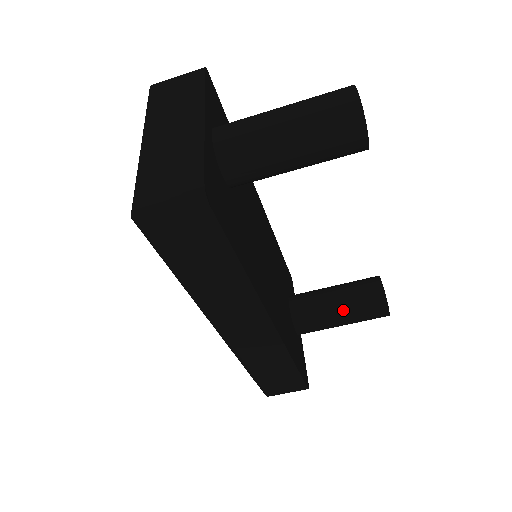
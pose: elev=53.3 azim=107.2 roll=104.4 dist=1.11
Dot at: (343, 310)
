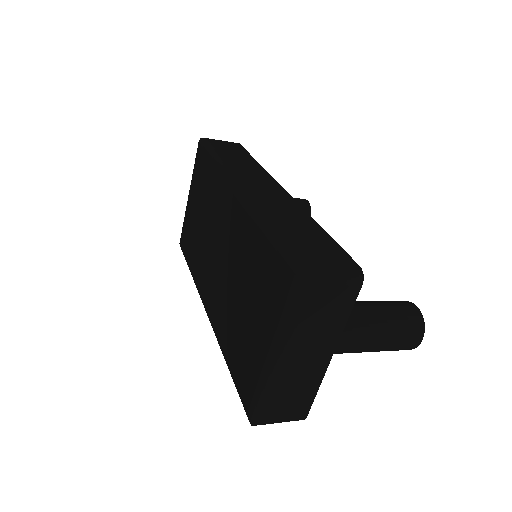
Dot at: occluded
